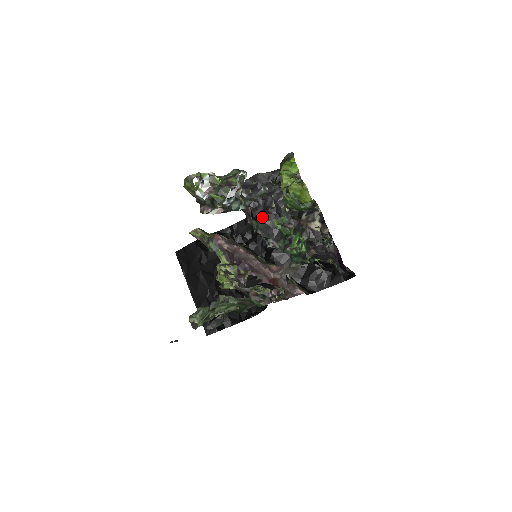
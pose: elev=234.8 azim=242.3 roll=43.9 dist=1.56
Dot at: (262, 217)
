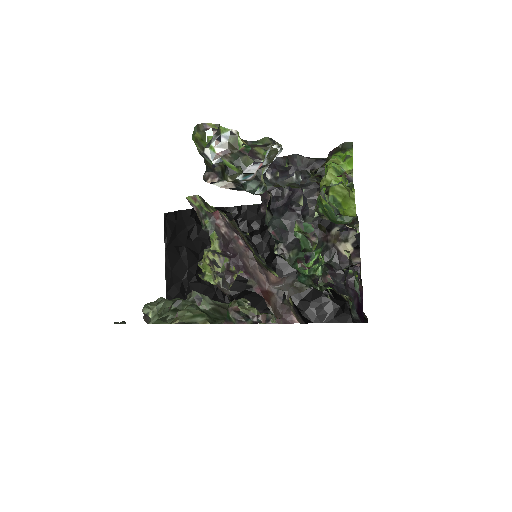
Dot at: (281, 212)
